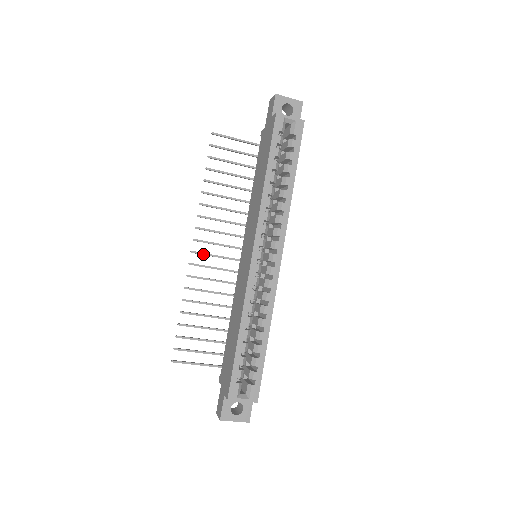
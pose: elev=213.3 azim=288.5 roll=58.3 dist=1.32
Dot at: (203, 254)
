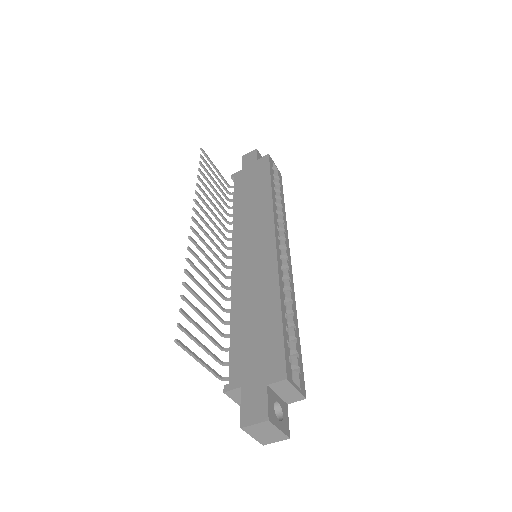
Dot at: (200, 237)
